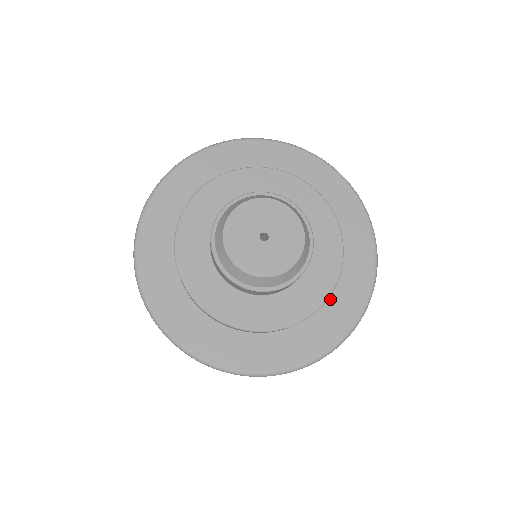
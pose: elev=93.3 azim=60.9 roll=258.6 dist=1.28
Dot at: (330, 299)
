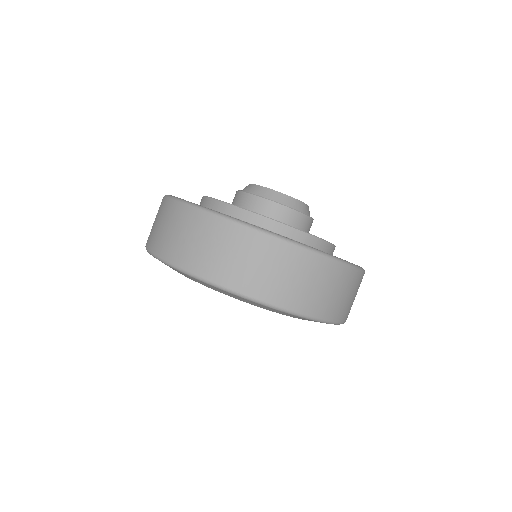
Dot at: occluded
